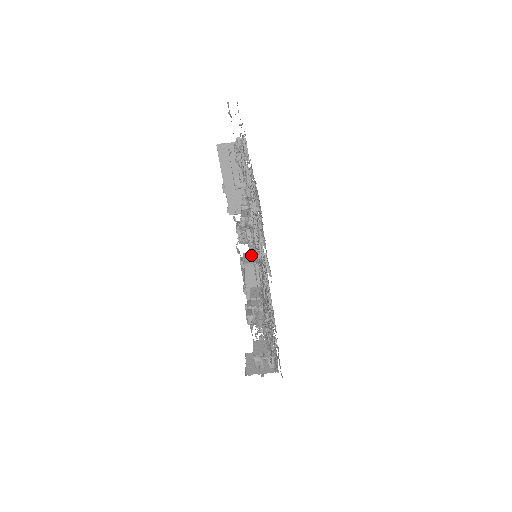
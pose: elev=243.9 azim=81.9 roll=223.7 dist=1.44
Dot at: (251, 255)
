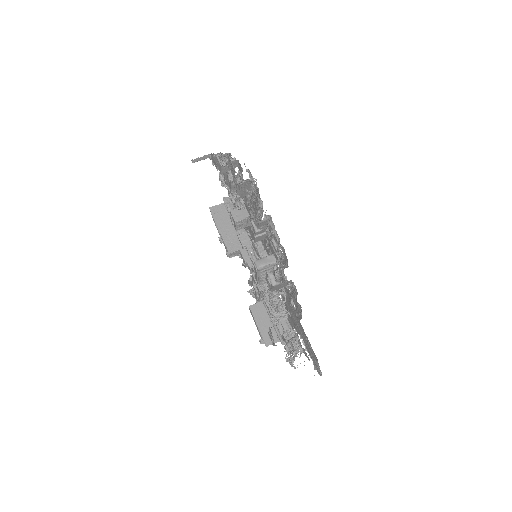
Dot at: occluded
